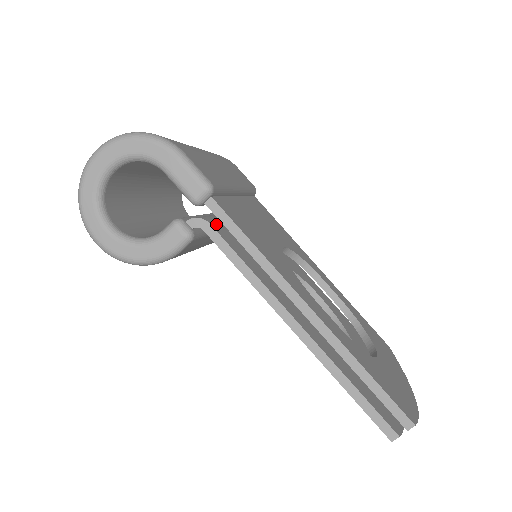
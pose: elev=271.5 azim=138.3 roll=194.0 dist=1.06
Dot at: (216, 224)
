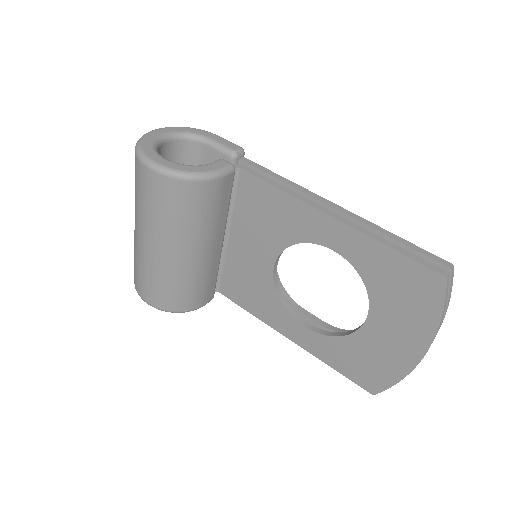
Dot at: occluded
